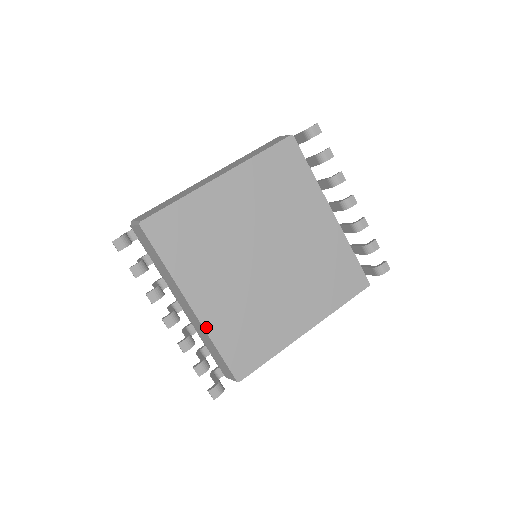
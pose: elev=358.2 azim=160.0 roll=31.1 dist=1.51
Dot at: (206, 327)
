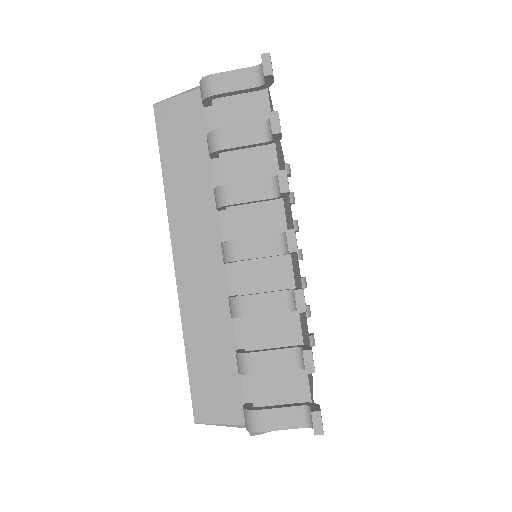
Dot at: occluded
